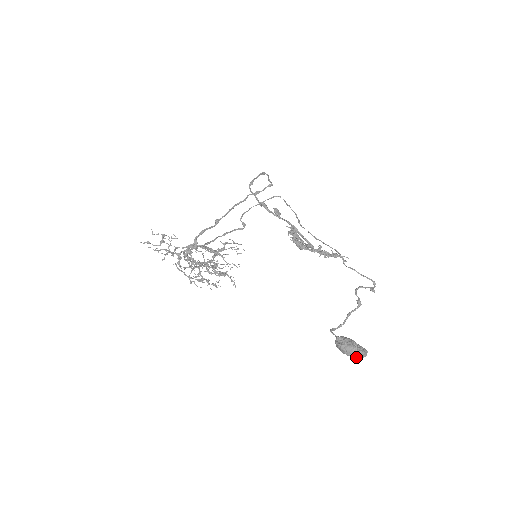
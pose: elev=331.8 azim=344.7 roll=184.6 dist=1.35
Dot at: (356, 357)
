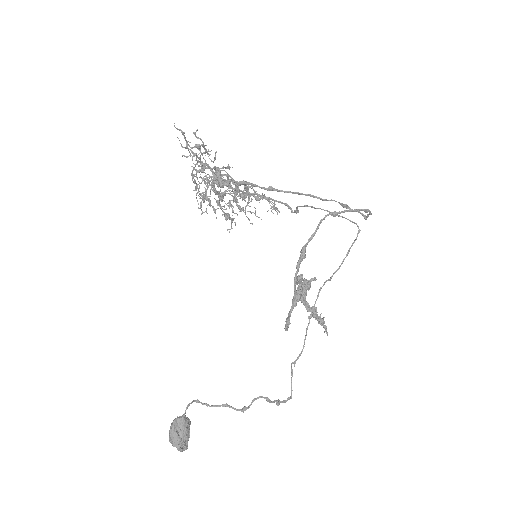
Dot at: occluded
